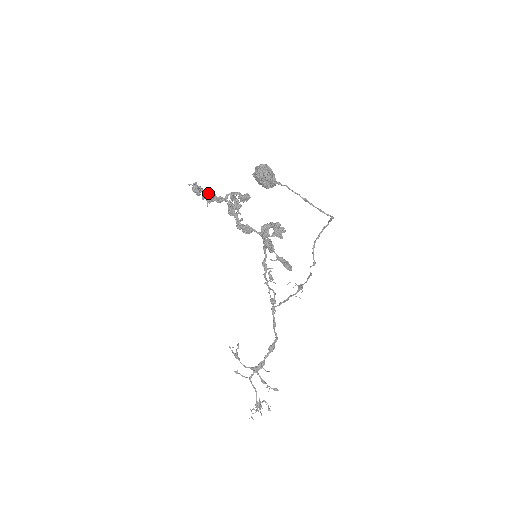
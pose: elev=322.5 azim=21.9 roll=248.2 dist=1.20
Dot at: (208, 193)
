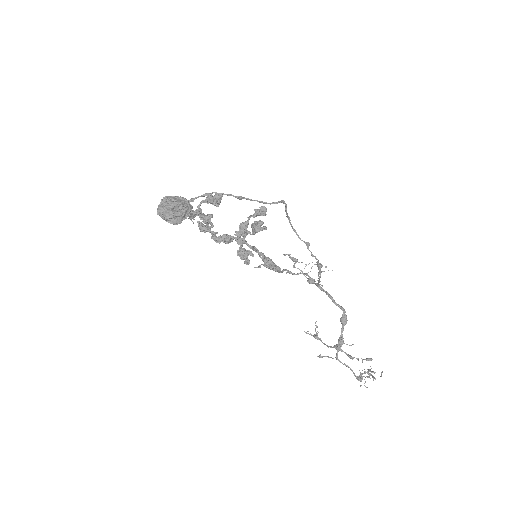
Dot at: occluded
